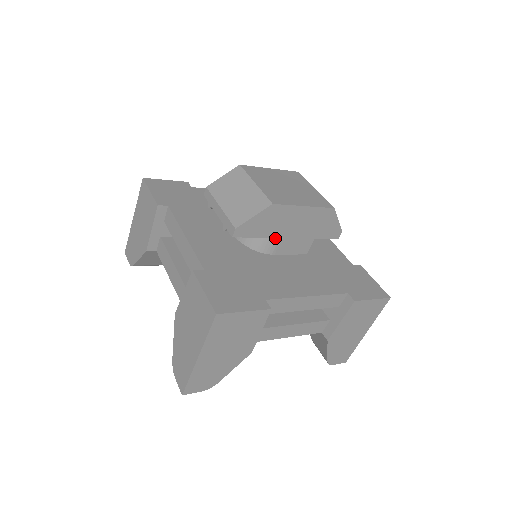
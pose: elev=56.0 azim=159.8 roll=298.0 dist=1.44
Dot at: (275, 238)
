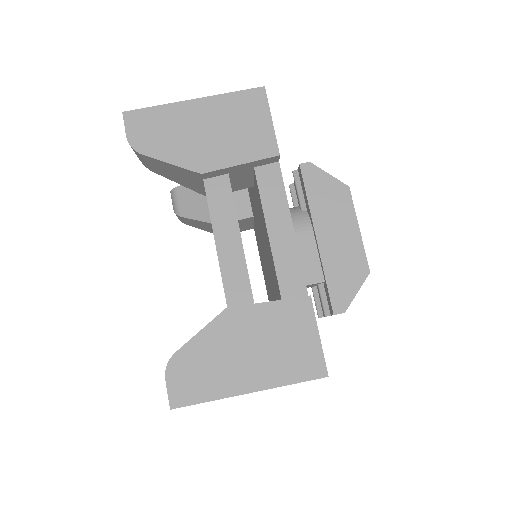
Dot at: (307, 226)
